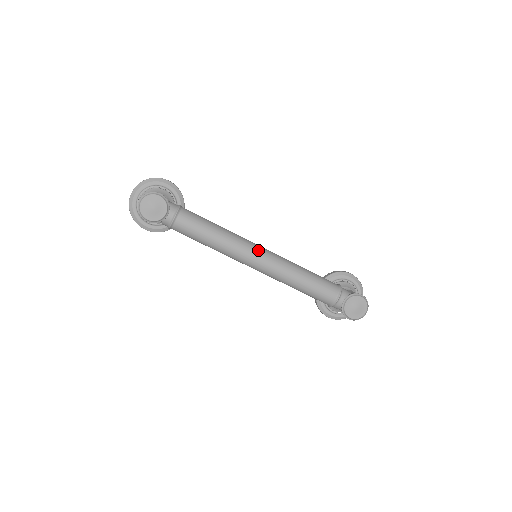
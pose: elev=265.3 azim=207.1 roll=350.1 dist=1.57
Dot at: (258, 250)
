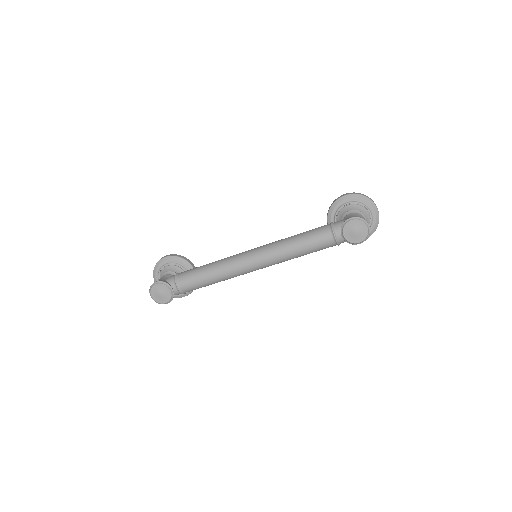
Dot at: (246, 258)
